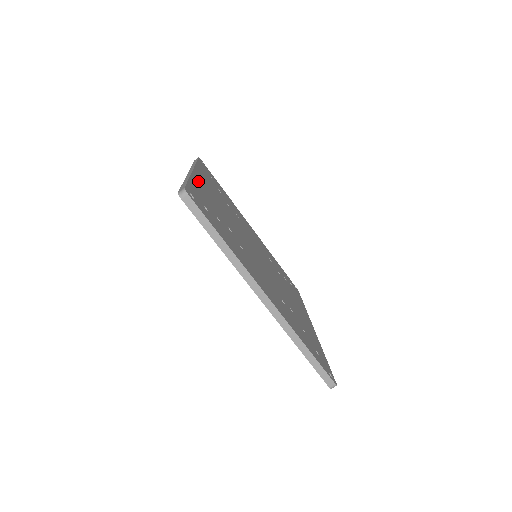
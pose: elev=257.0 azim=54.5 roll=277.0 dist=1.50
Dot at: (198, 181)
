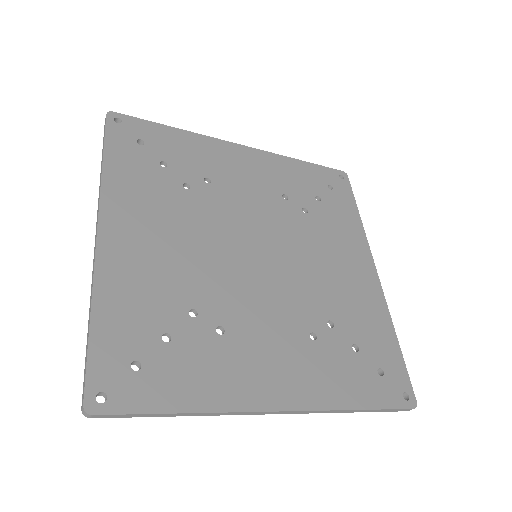
Dot at: (111, 266)
